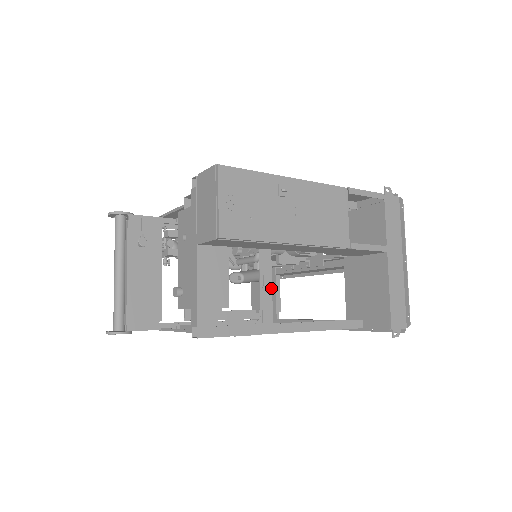
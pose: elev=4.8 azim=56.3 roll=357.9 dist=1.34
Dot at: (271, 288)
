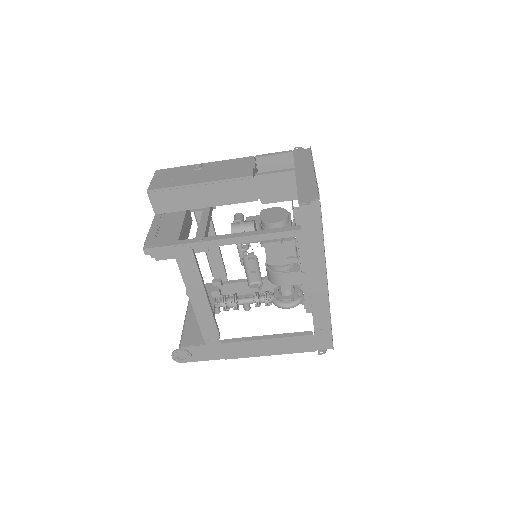
Dot at: (206, 222)
